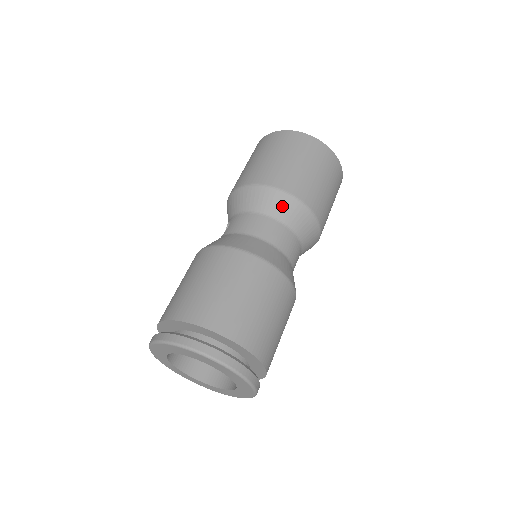
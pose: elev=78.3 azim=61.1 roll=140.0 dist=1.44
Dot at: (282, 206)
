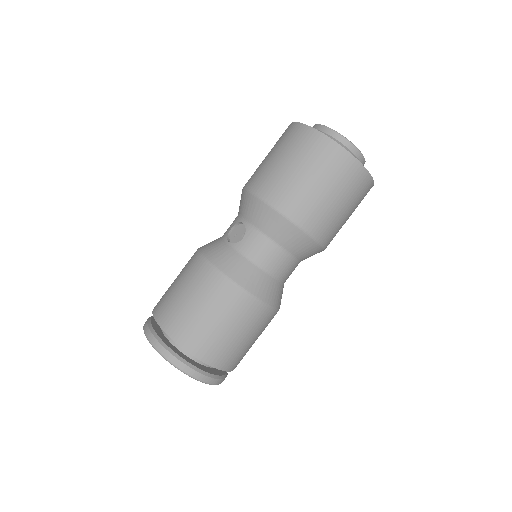
Dot at: (302, 246)
